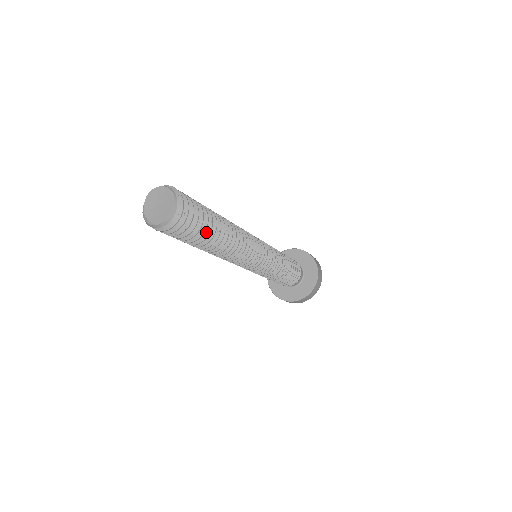
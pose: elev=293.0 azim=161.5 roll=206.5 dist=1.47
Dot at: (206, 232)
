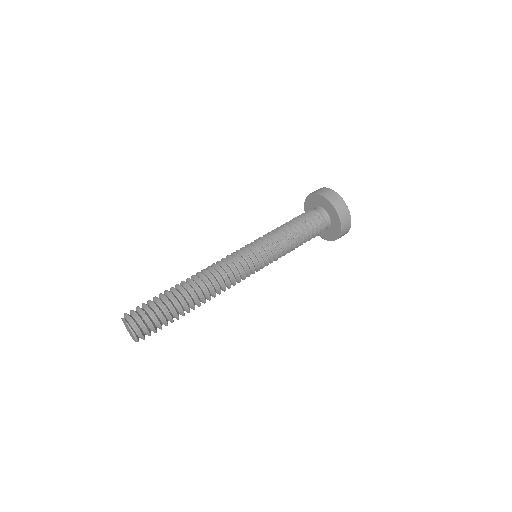
Dot at: (175, 316)
